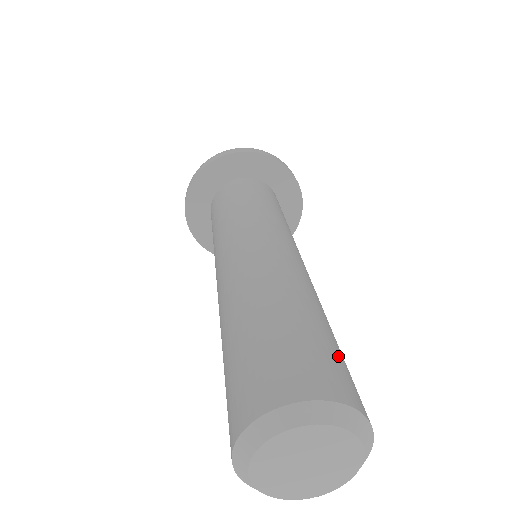
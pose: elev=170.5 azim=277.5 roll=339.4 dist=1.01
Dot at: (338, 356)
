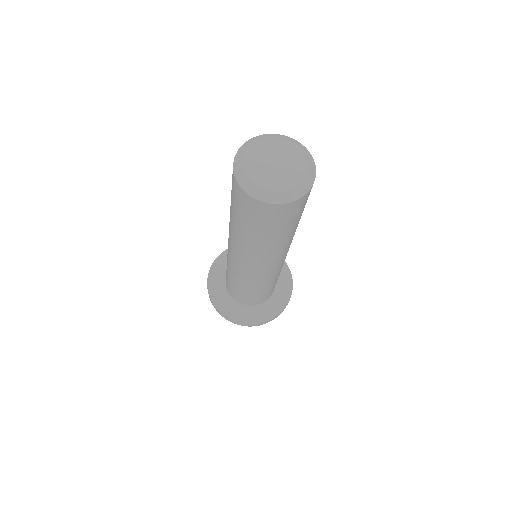
Dot at: occluded
